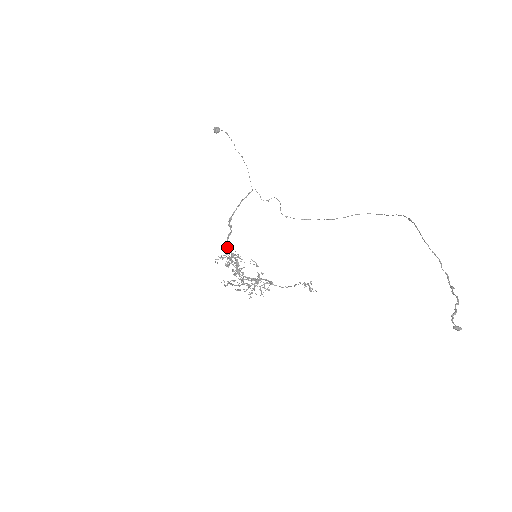
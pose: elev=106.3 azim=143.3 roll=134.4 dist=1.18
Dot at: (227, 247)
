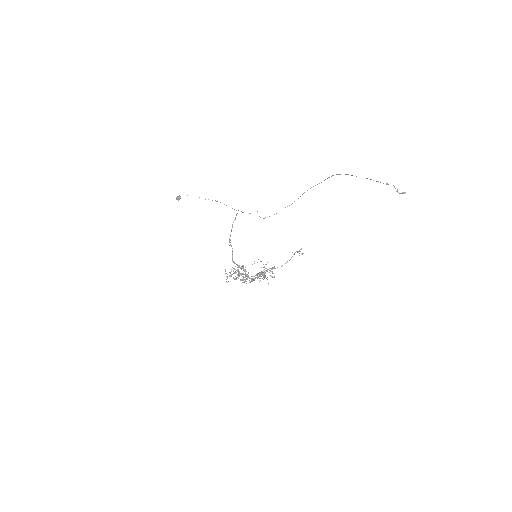
Dot at: (234, 262)
